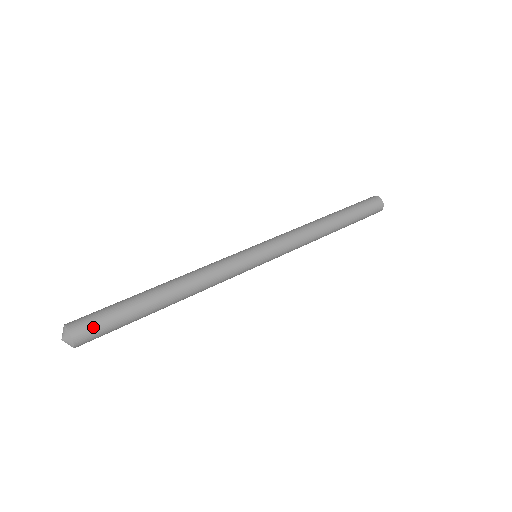
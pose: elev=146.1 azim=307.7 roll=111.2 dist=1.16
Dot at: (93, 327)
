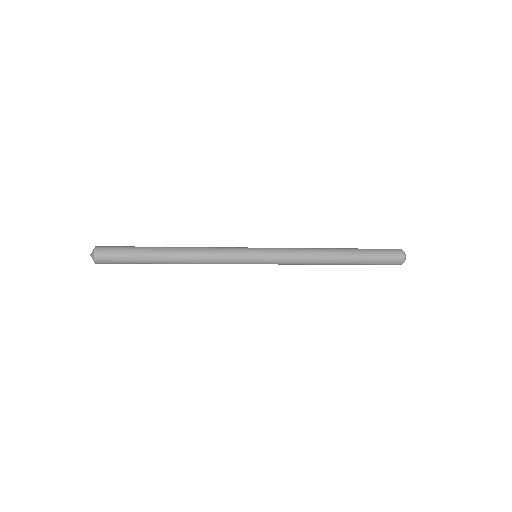
Dot at: (110, 257)
